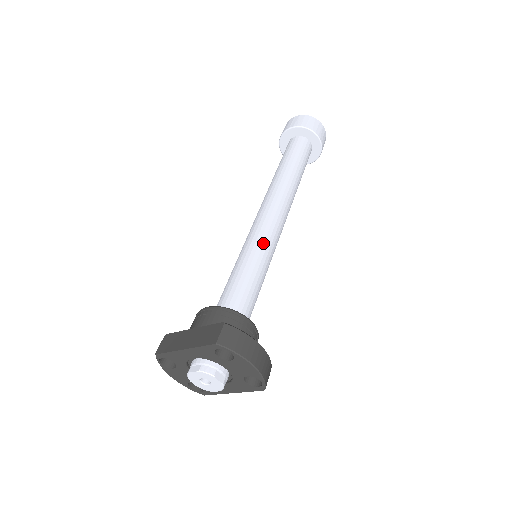
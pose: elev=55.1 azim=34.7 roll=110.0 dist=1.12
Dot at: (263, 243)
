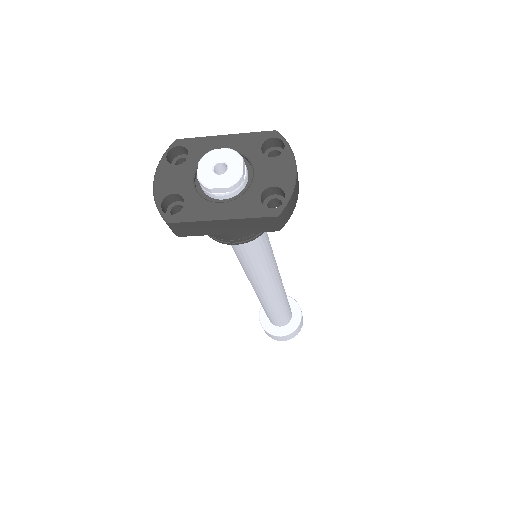
Dot at: occluded
